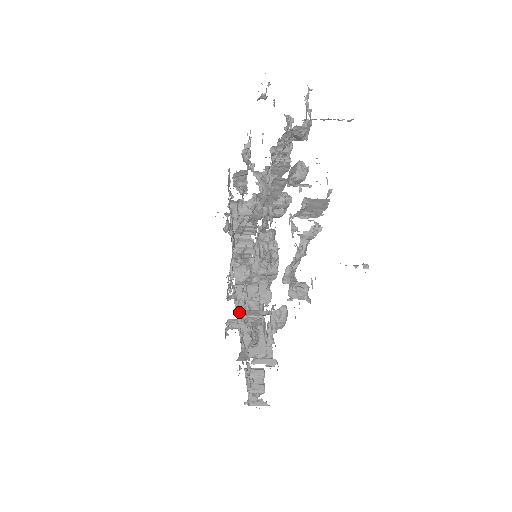
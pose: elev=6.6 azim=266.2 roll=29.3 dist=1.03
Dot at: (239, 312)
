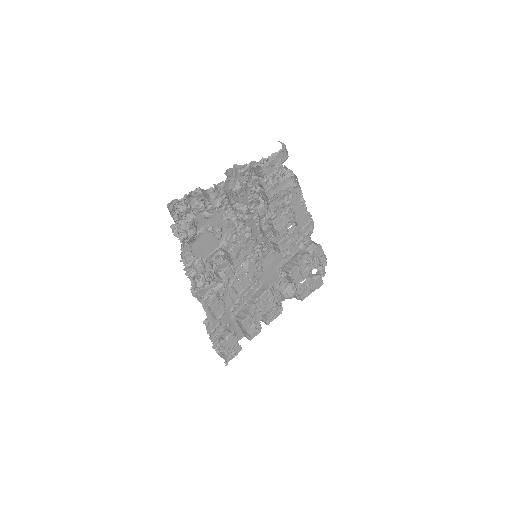
Dot at: occluded
